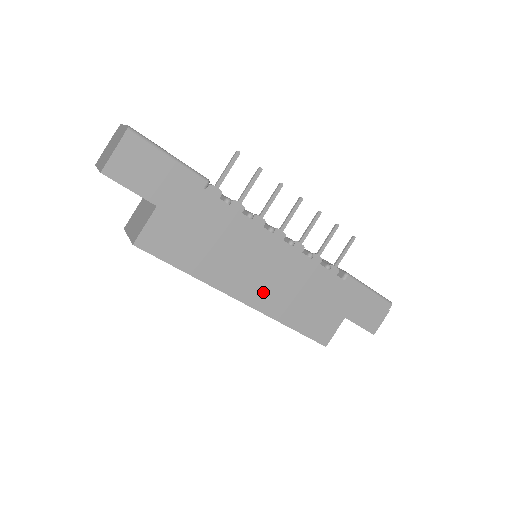
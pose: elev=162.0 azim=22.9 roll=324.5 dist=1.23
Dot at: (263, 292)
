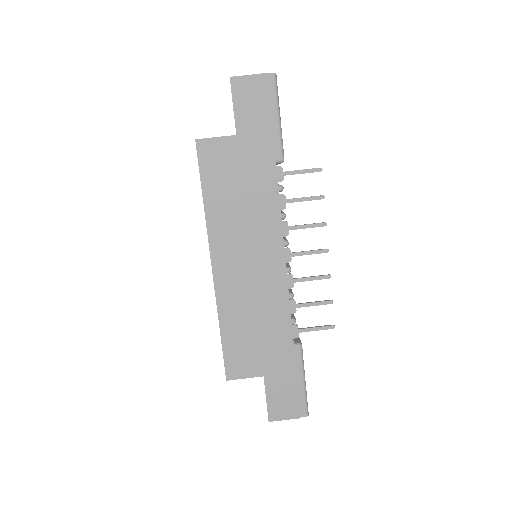
Dot at: (232, 277)
